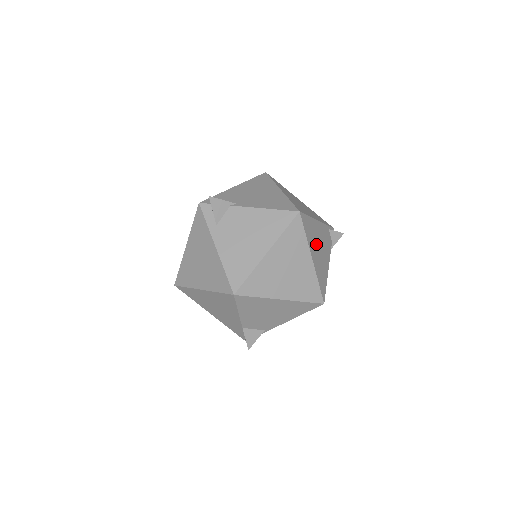
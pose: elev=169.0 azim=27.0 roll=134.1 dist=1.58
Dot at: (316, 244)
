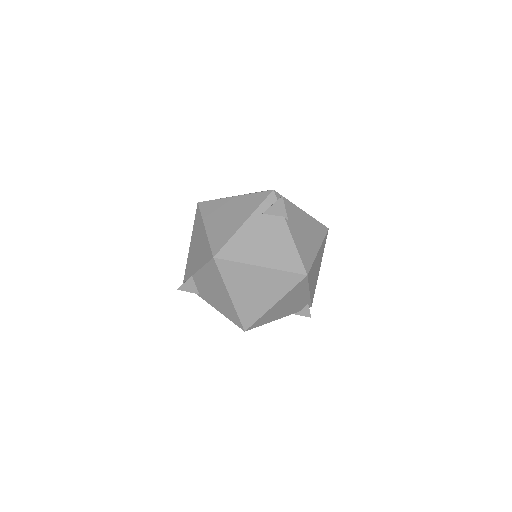
Dot at: (289, 301)
